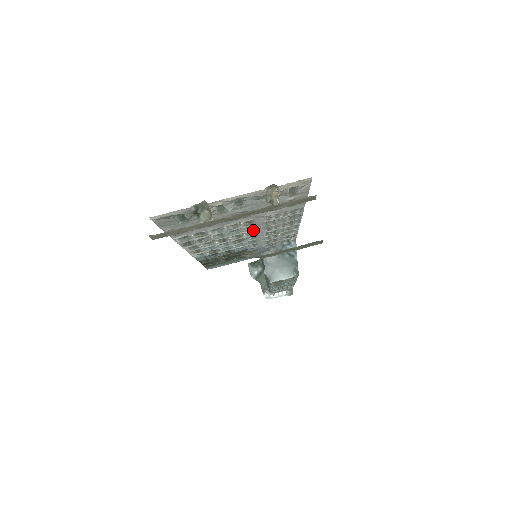
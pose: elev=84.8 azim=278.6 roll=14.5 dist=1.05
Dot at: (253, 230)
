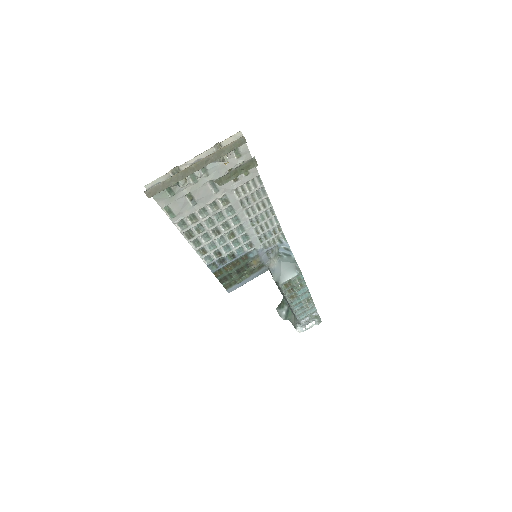
Dot at: (235, 214)
